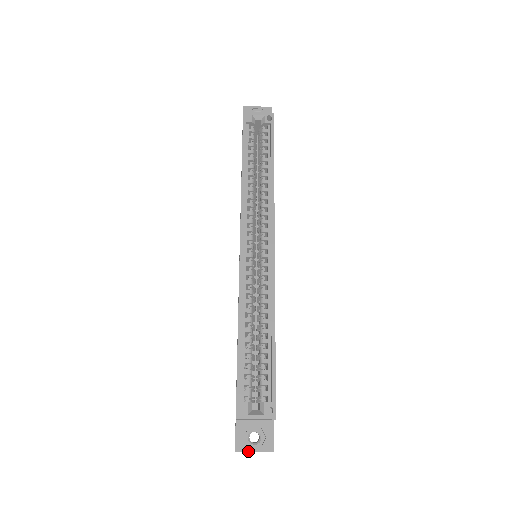
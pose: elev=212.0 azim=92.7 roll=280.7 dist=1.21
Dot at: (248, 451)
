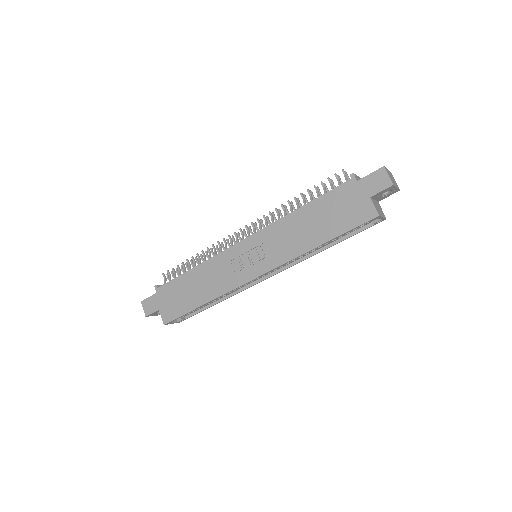
Dot at: occluded
